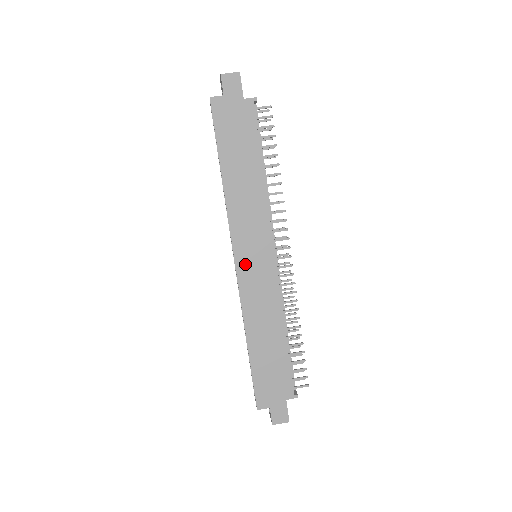
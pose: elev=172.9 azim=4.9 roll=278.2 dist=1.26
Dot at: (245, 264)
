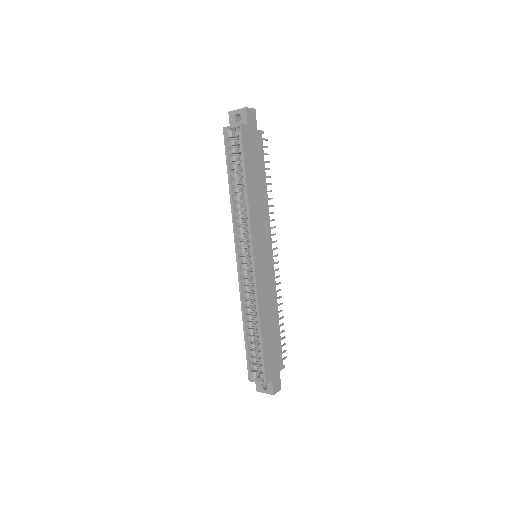
Dot at: (259, 261)
